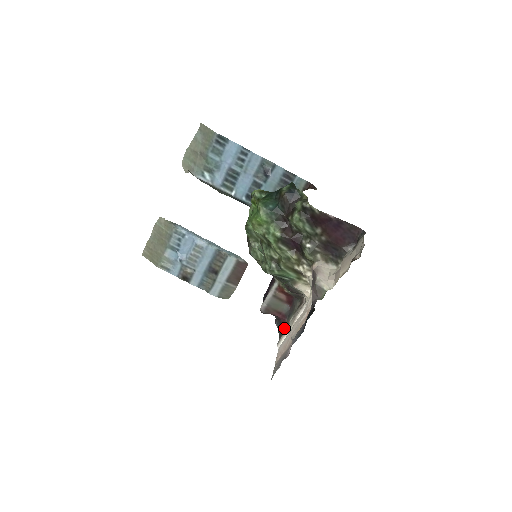
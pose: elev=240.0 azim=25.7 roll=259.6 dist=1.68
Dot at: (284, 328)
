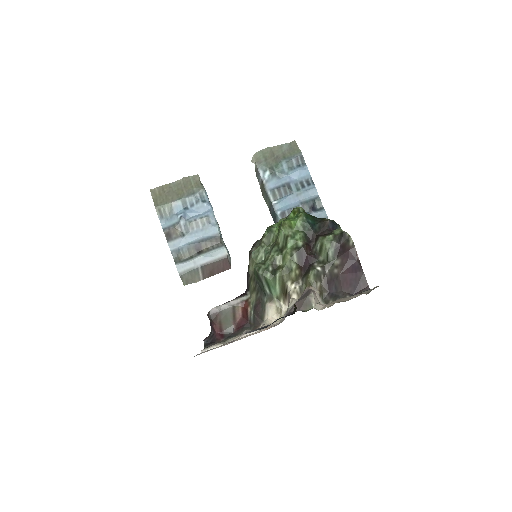
Dot at: occluded
